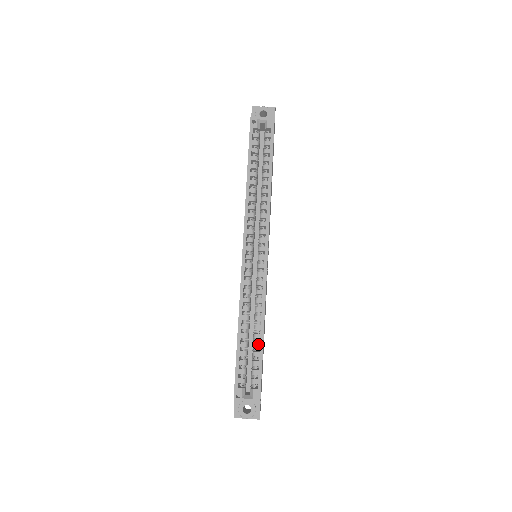
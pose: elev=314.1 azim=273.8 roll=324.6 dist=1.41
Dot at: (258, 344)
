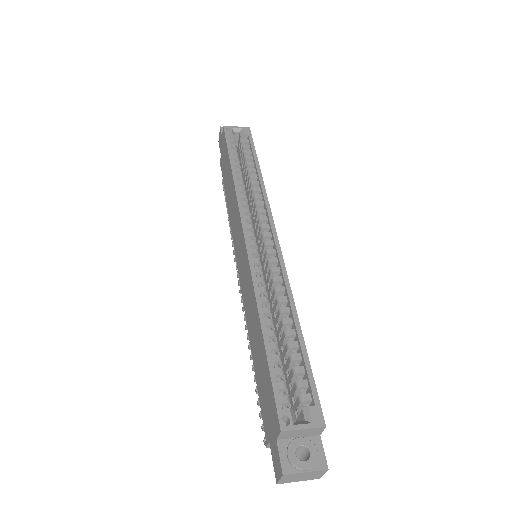
Dot at: (295, 342)
